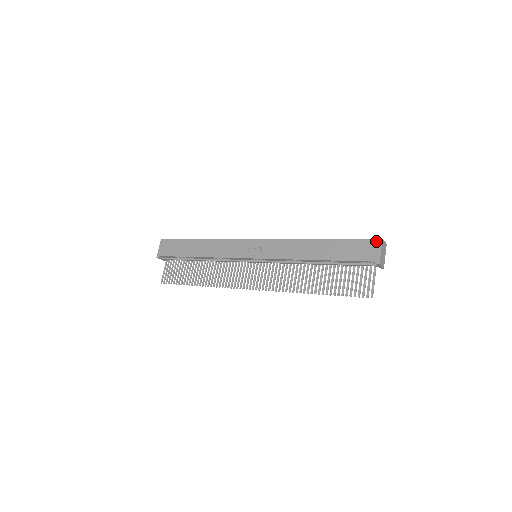
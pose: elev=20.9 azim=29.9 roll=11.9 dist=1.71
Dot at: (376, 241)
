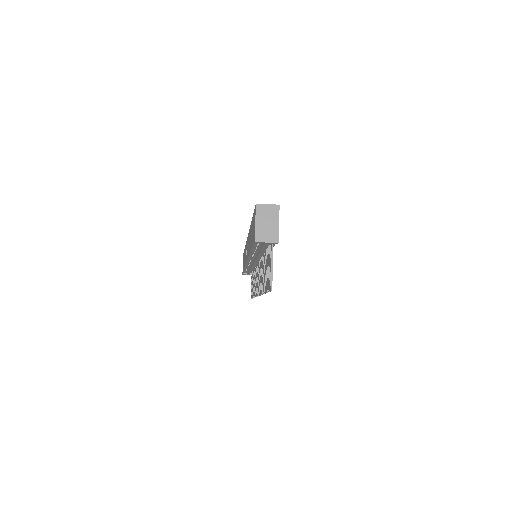
Dot at: (255, 210)
